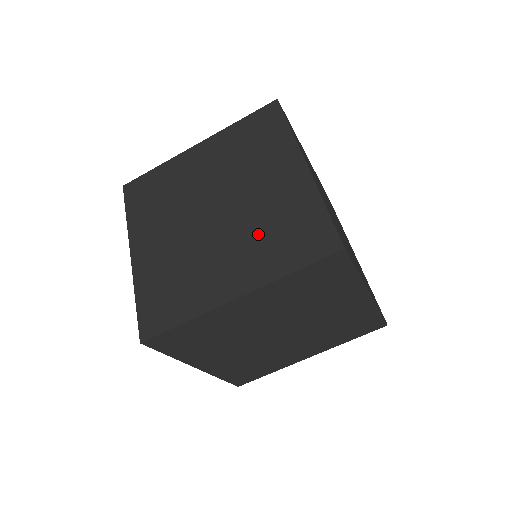
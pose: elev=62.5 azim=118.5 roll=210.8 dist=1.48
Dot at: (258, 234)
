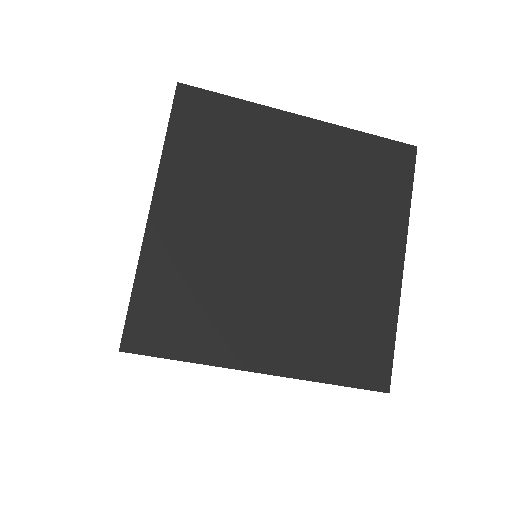
Dot at: occluded
